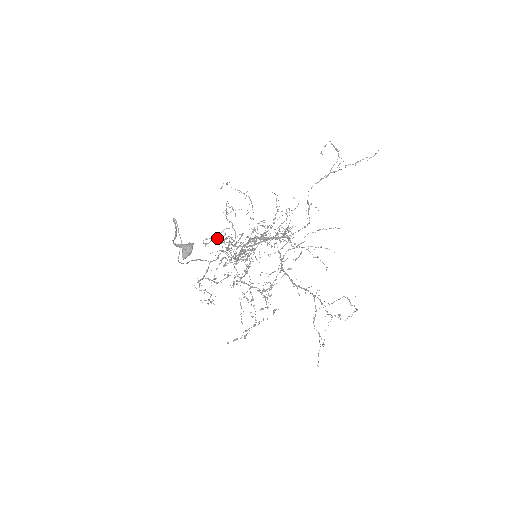
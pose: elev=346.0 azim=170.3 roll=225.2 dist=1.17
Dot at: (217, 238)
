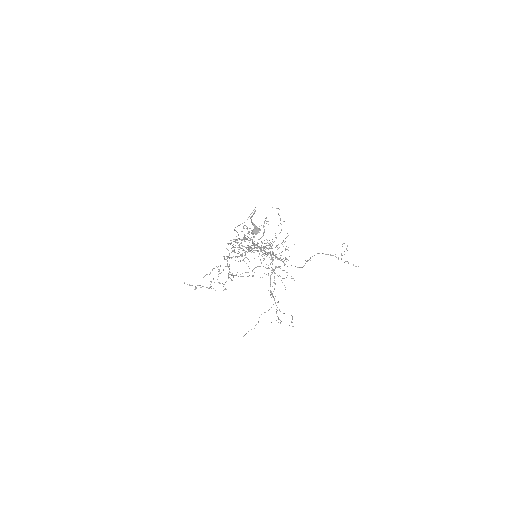
Dot at: occluded
